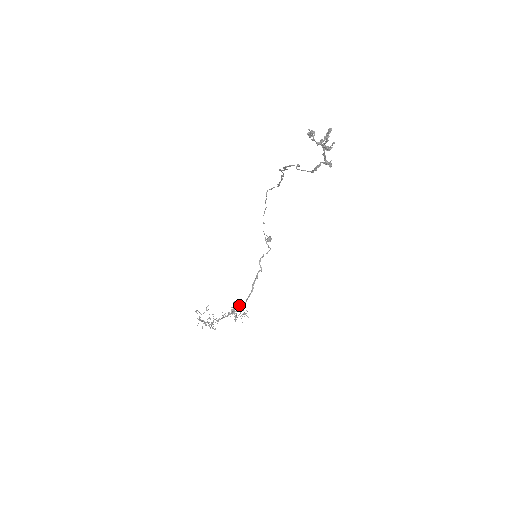
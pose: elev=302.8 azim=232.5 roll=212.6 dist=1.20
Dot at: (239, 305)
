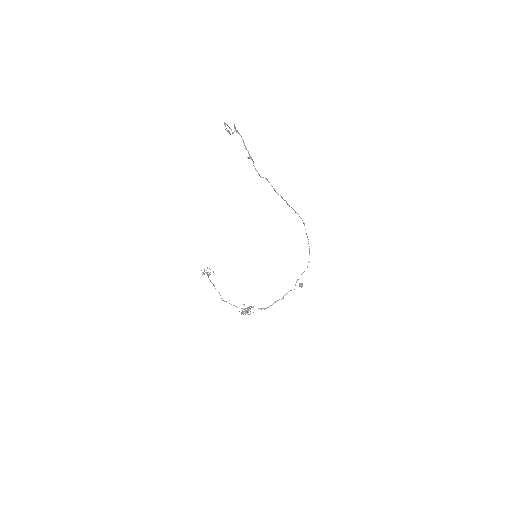
Dot at: (249, 306)
